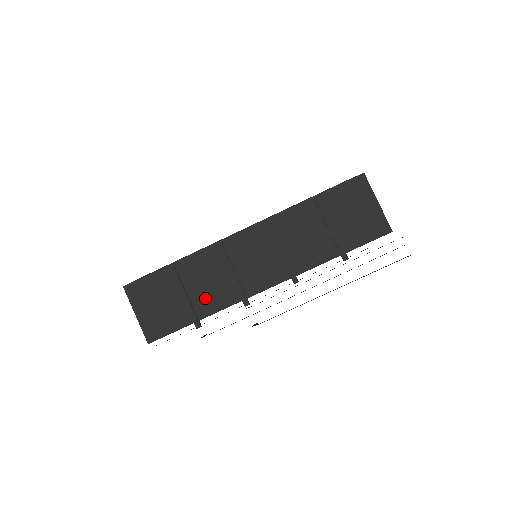
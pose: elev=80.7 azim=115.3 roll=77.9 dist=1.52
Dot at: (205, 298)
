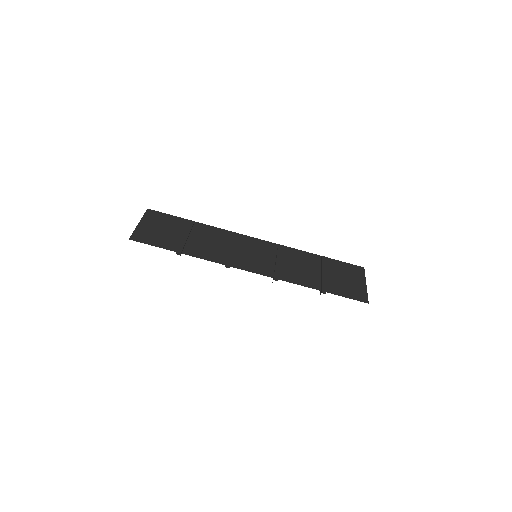
Dot at: (199, 247)
